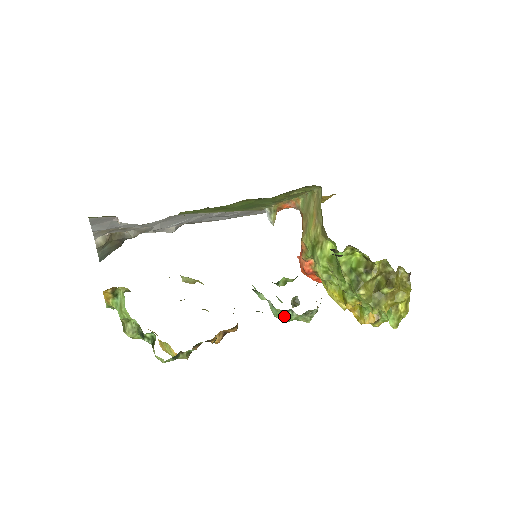
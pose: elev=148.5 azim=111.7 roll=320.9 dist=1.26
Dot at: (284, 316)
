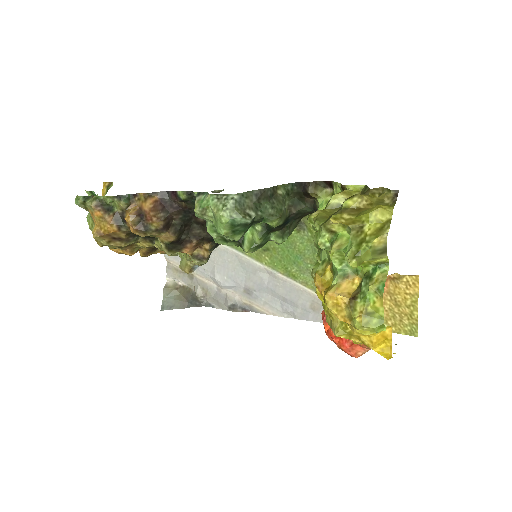
Dot at: (197, 199)
